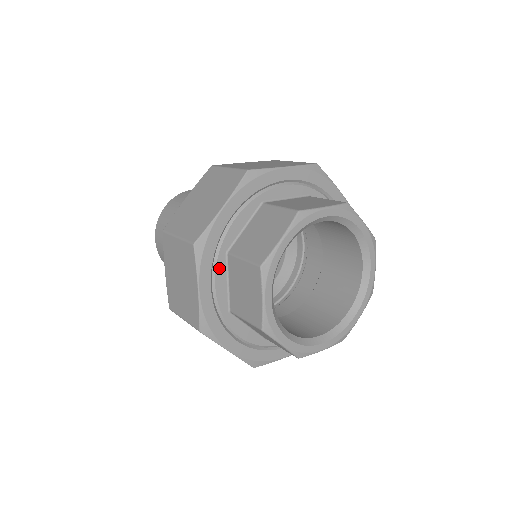
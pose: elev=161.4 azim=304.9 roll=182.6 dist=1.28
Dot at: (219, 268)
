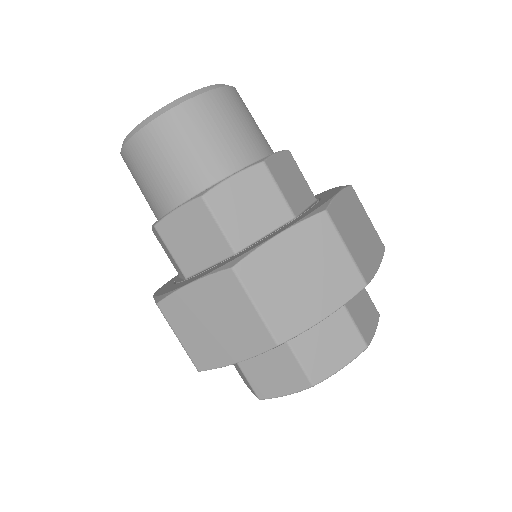
Dot at: occluded
